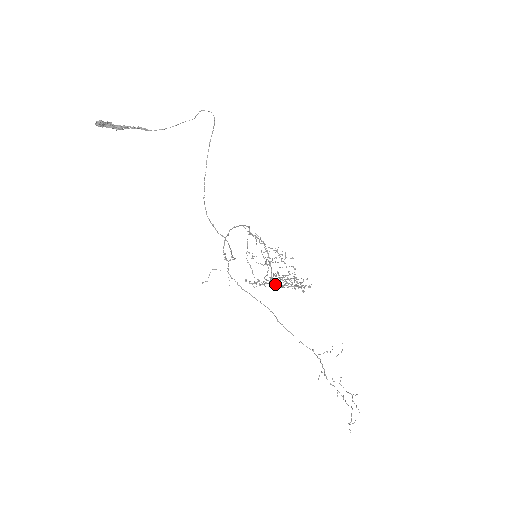
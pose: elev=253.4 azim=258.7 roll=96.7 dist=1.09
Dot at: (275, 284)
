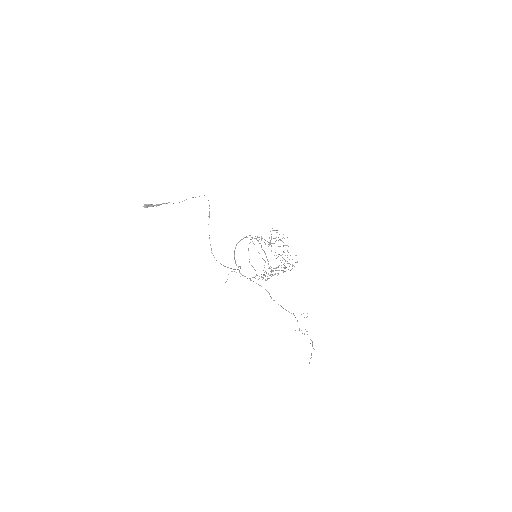
Dot at: occluded
